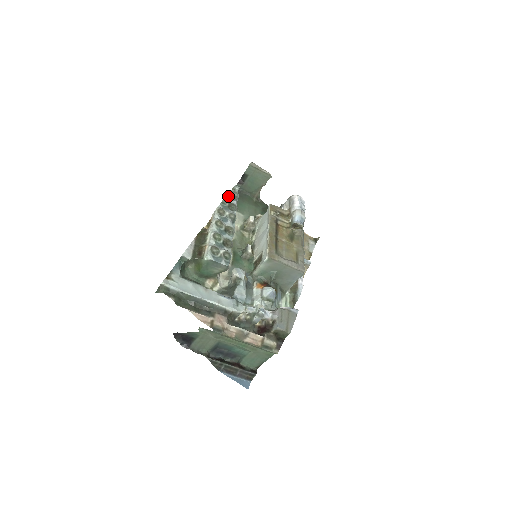
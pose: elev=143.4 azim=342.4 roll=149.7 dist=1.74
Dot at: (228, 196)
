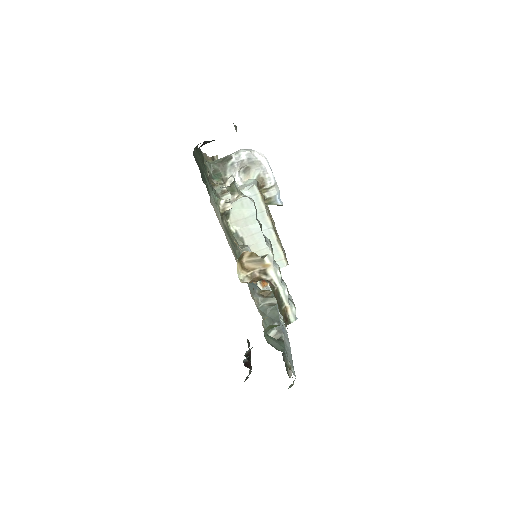
Dot at: (256, 215)
